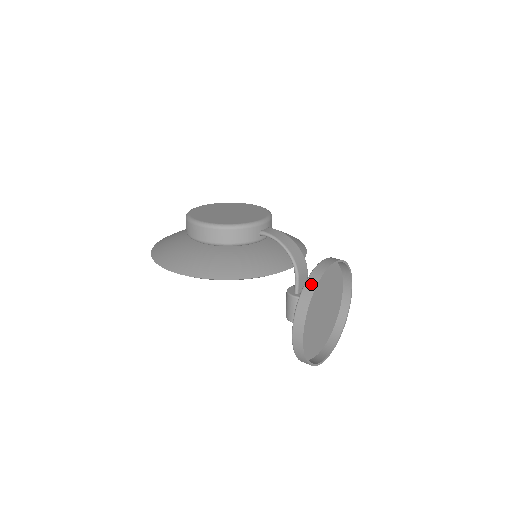
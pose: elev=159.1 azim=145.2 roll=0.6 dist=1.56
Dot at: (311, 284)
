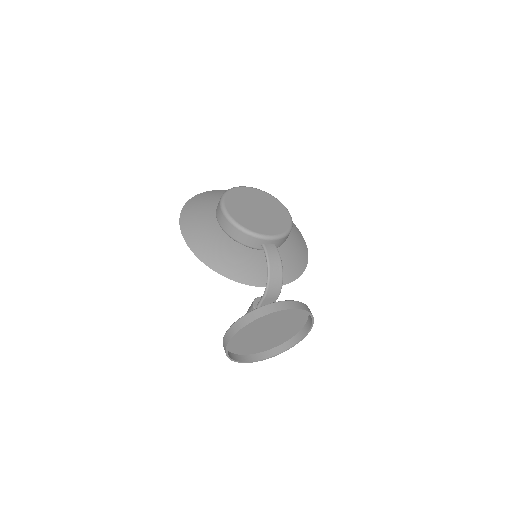
Dot at: (257, 314)
